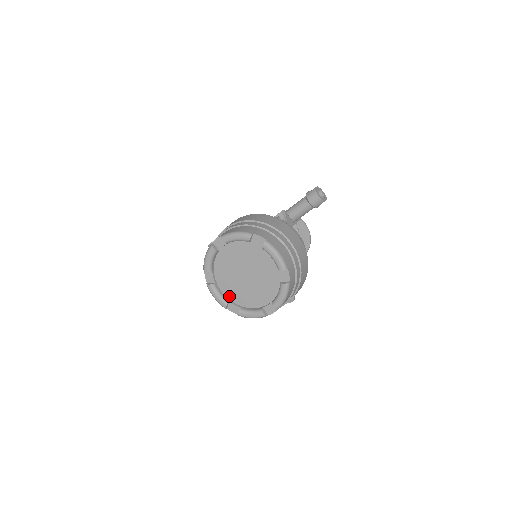
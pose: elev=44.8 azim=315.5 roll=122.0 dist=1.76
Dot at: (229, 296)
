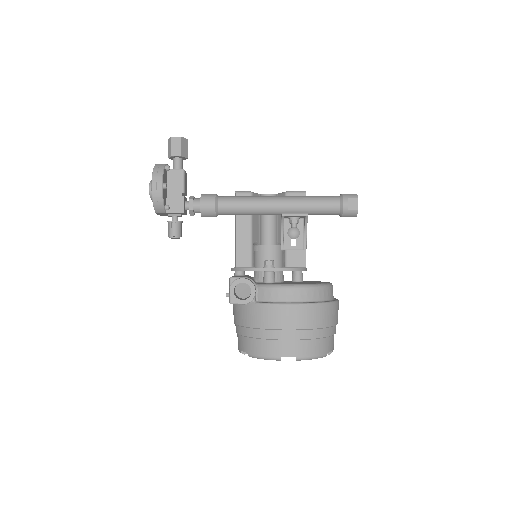
Dot at: occluded
